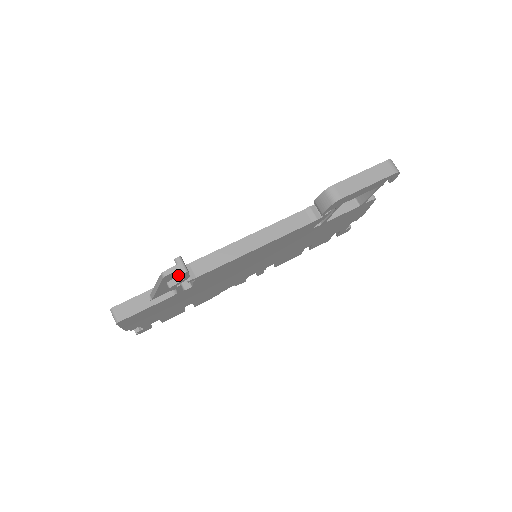
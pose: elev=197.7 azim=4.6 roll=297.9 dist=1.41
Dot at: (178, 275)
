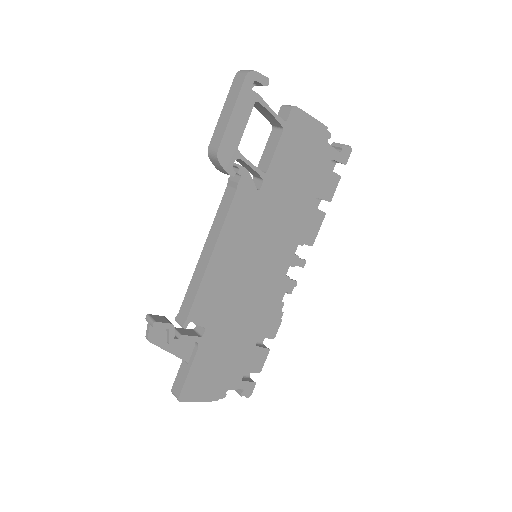
Dot at: (166, 329)
